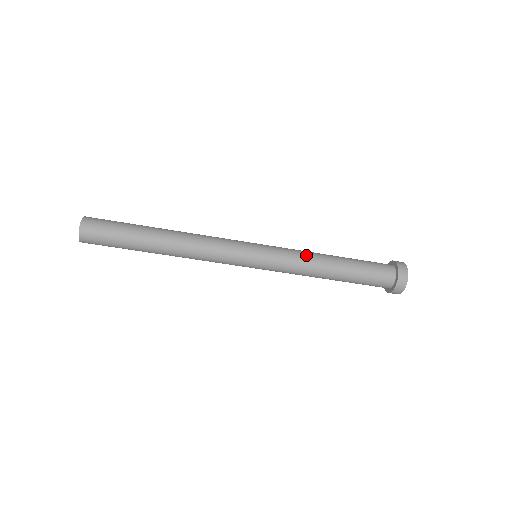
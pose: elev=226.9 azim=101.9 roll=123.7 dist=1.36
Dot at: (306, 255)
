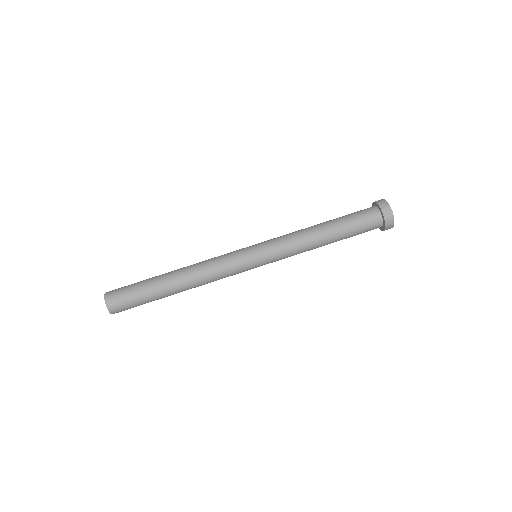
Dot at: occluded
